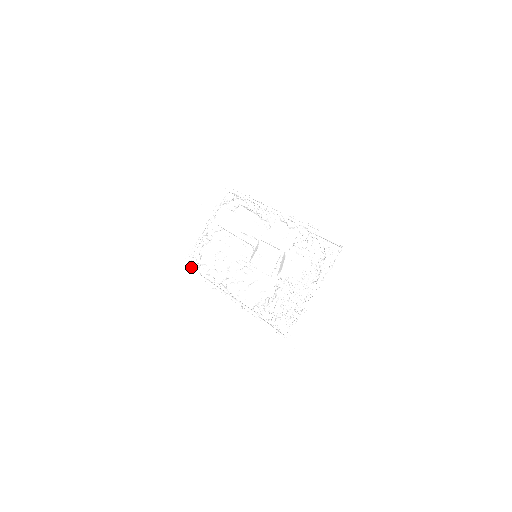
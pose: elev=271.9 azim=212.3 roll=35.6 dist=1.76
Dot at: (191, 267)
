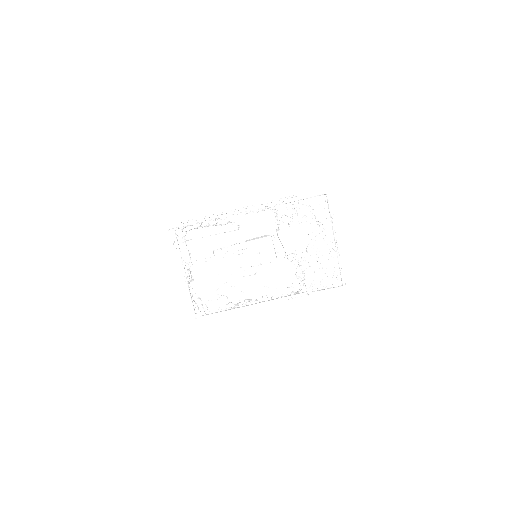
Dot at: (207, 313)
